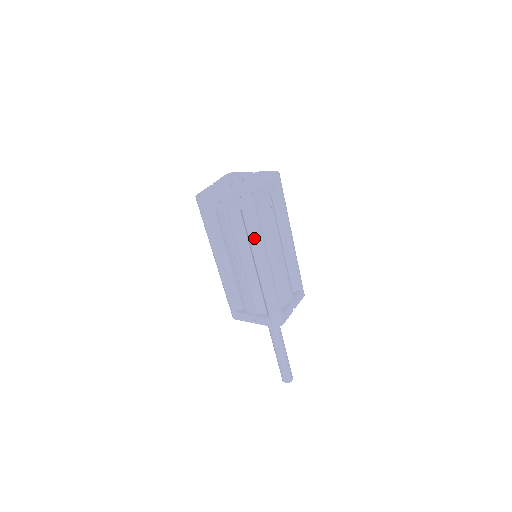
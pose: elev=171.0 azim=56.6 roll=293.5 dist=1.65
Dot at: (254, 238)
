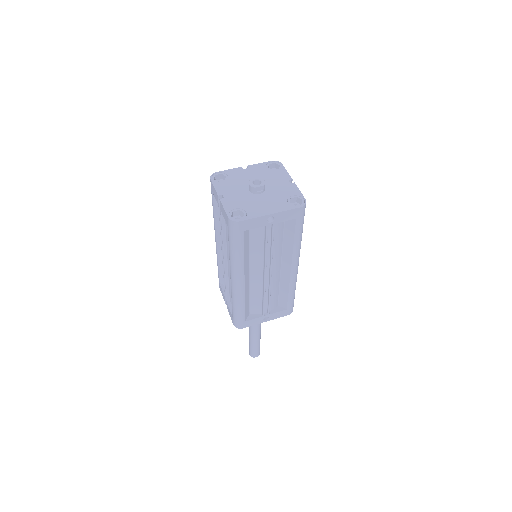
Dot at: (299, 241)
